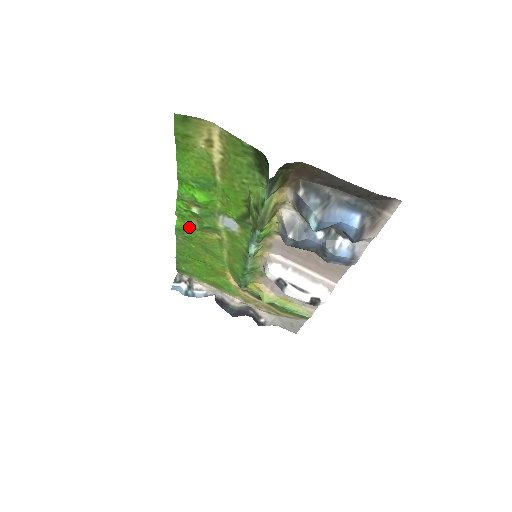
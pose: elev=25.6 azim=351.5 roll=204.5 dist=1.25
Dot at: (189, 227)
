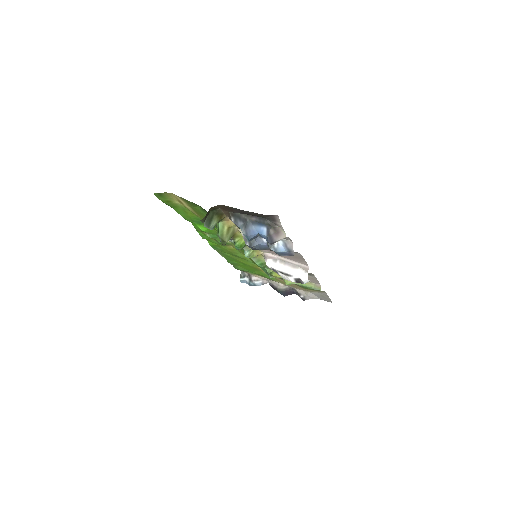
Dot at: (216, 244)
